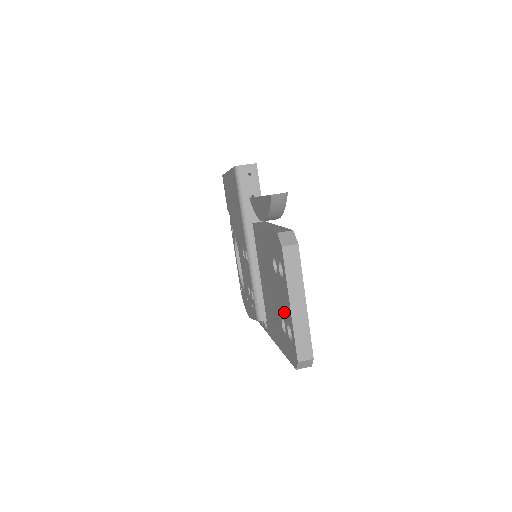
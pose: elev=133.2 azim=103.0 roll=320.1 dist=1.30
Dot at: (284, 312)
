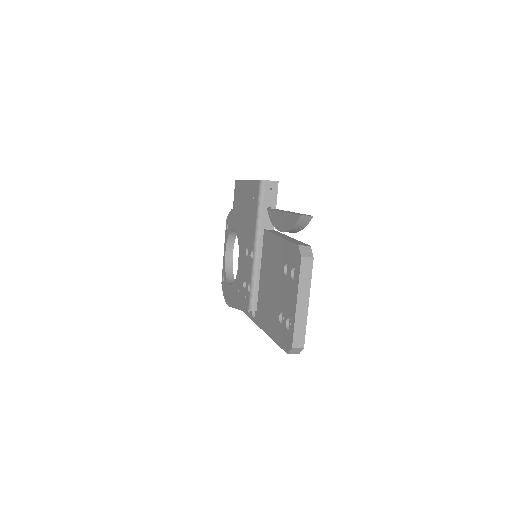
Dot at: (286, 307)
